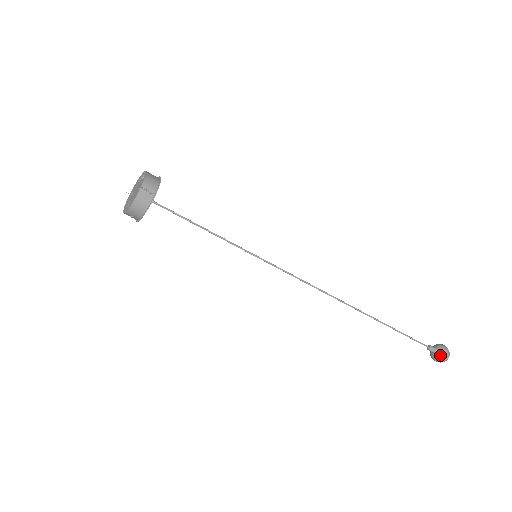
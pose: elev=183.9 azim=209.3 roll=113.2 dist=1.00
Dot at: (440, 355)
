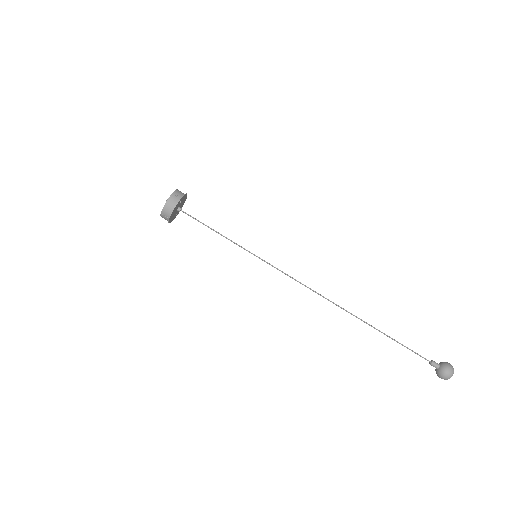
Dot at: (437, 373)
